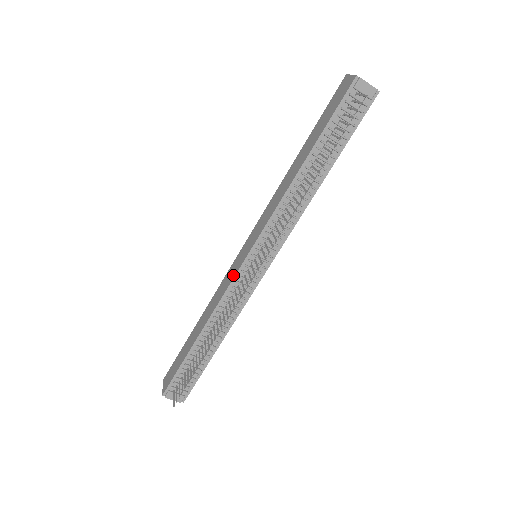
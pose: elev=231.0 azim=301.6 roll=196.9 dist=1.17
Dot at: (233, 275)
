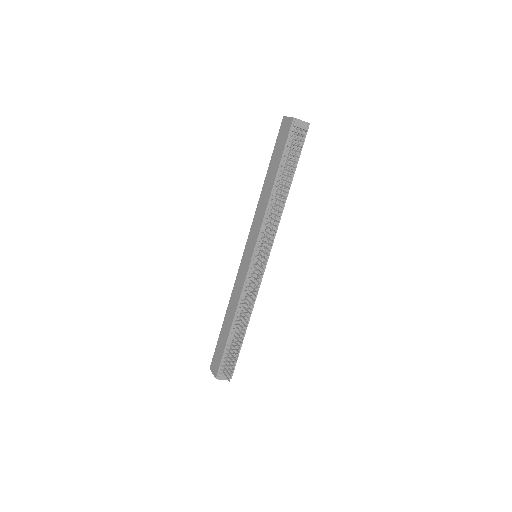
Dot at: (245, 274)
